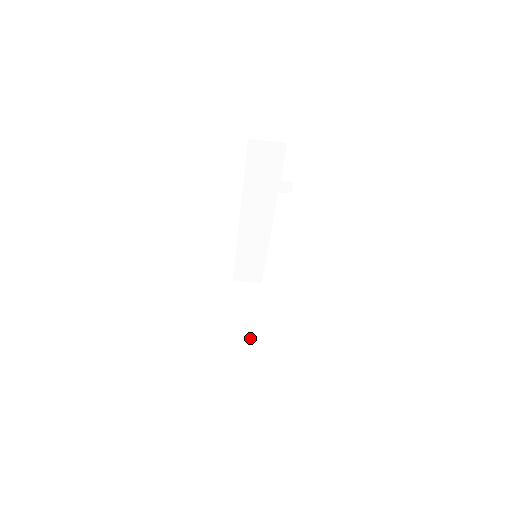
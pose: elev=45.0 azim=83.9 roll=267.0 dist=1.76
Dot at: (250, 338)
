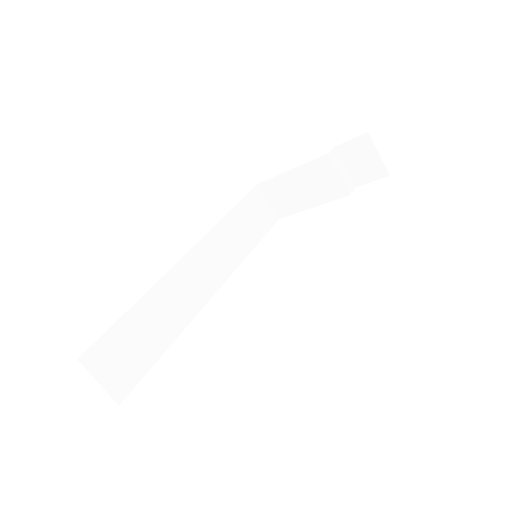
Dot at: occluded
